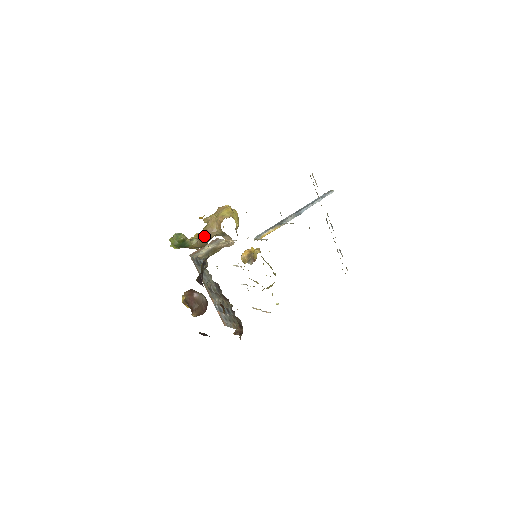
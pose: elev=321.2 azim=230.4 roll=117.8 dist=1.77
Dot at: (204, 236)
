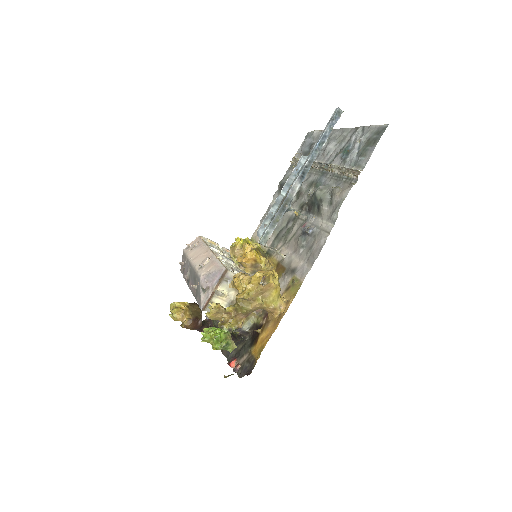
Dot at: (244, 320)
